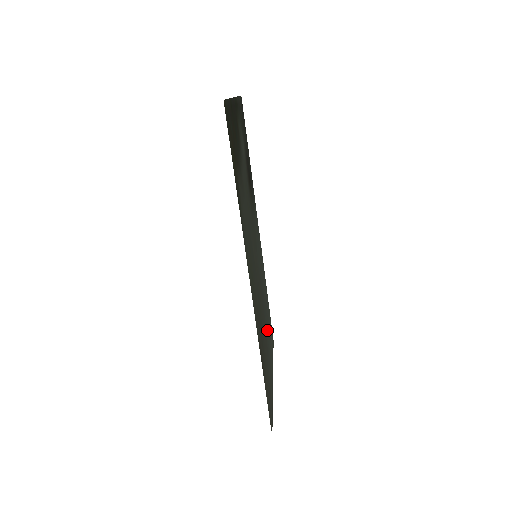
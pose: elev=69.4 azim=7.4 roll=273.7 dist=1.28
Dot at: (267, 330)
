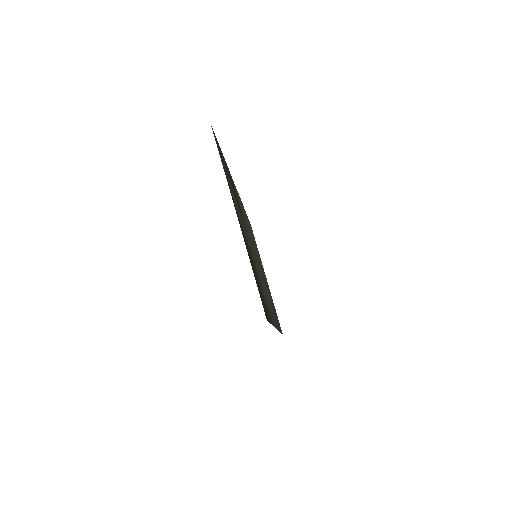
Dot at: occluded
